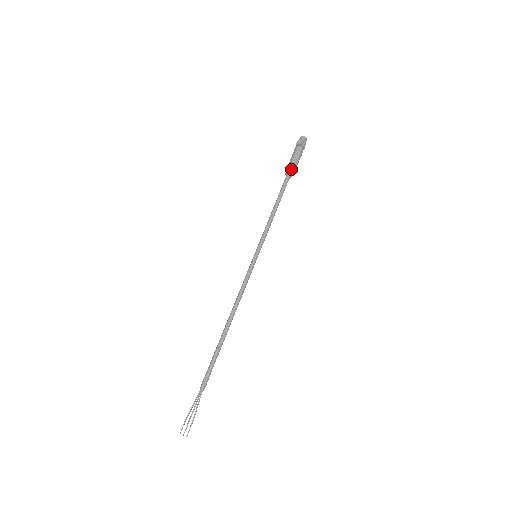
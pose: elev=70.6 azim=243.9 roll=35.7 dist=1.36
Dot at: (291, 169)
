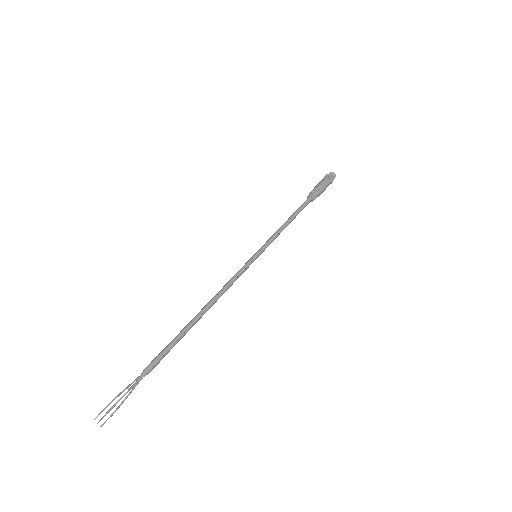
Dot at: (315, 194)
